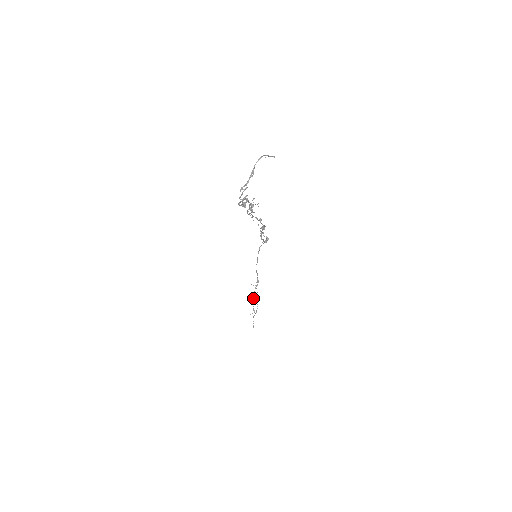
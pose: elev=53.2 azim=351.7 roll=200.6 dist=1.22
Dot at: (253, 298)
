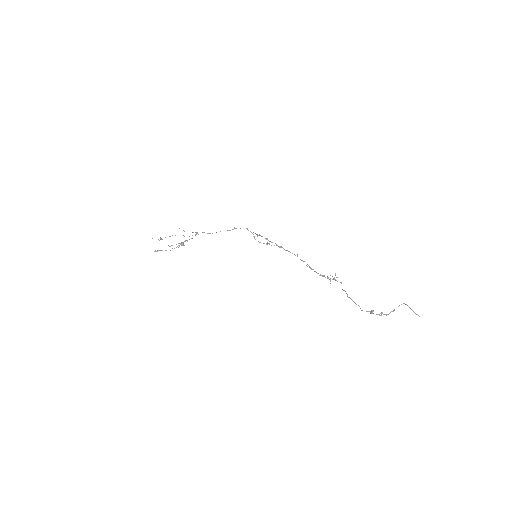
Dot at: (182, 242)
